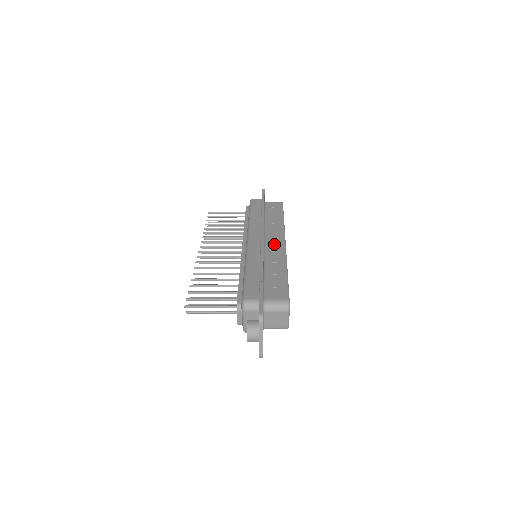
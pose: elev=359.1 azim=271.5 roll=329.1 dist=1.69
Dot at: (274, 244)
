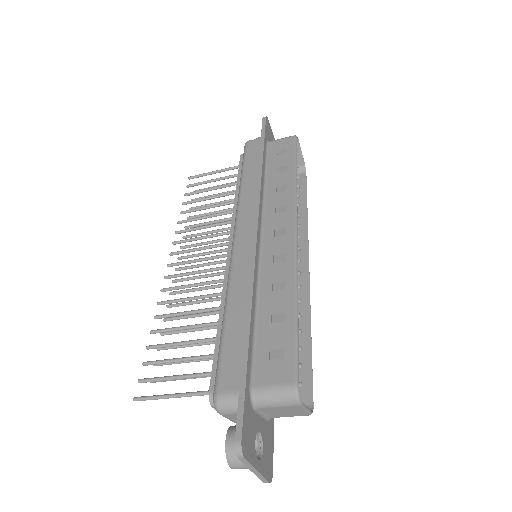
Dot at: (277, 238)
